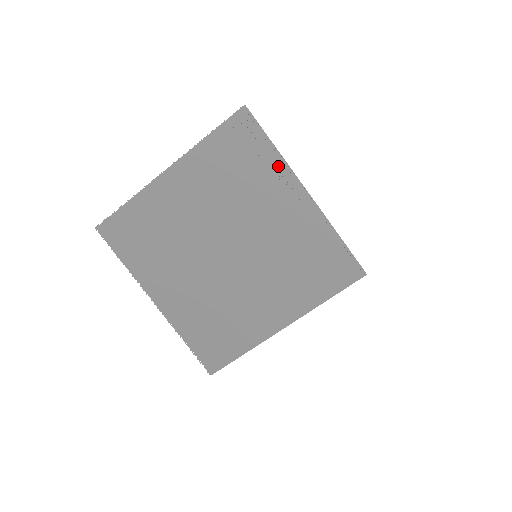
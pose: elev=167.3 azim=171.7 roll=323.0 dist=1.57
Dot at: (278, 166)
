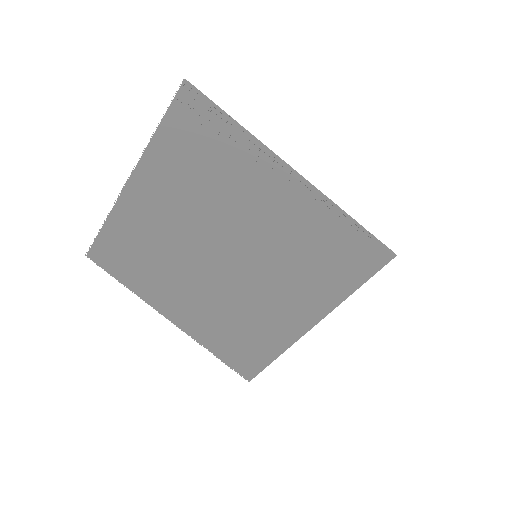
Dot at: (248, 146)
